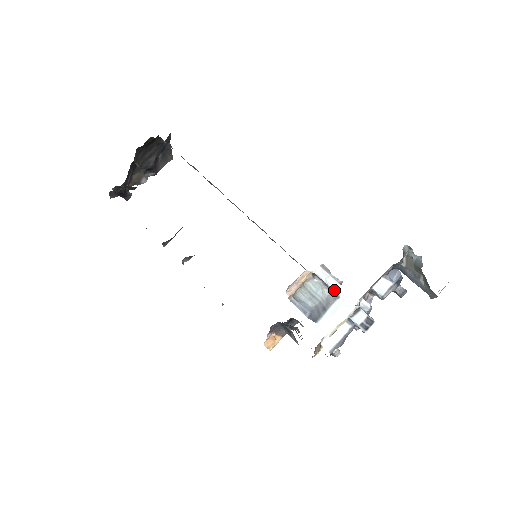
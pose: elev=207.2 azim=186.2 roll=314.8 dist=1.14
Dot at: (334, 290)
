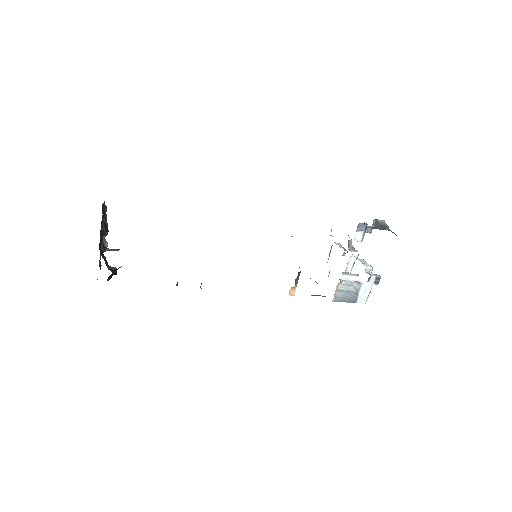
Dot at: (356, 281)
